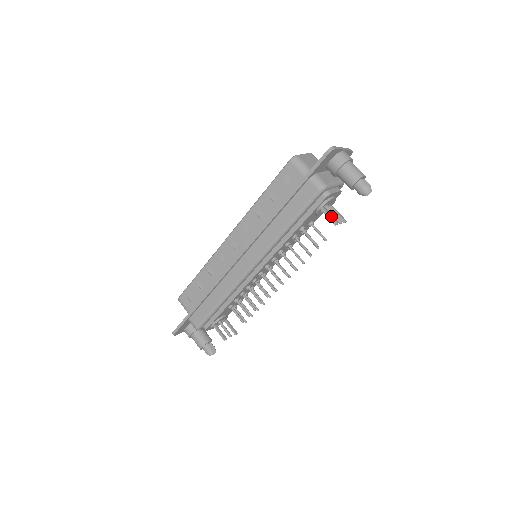
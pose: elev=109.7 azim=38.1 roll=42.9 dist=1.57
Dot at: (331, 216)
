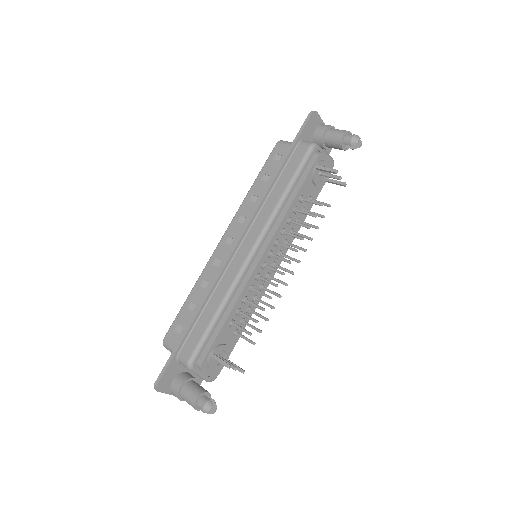
Dot at: (329, 168)
